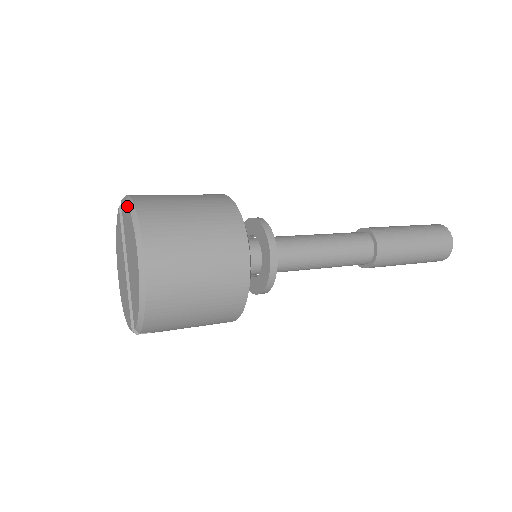
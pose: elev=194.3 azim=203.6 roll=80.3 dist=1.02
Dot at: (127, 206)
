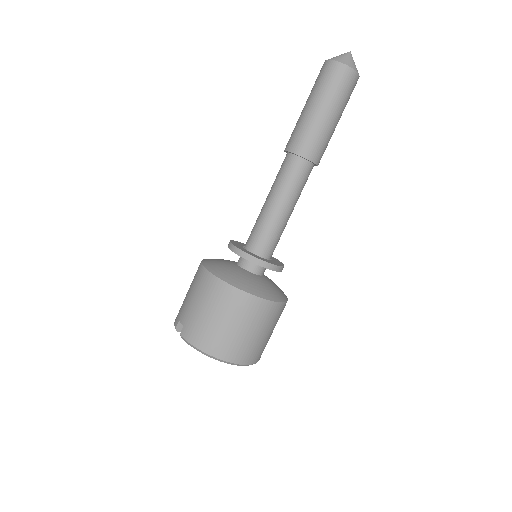
Dot at: occluded
